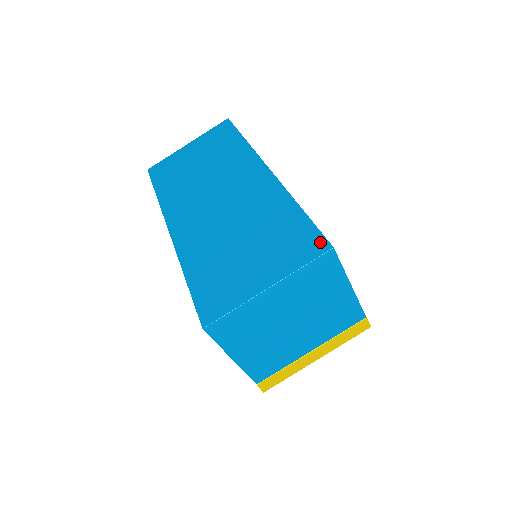
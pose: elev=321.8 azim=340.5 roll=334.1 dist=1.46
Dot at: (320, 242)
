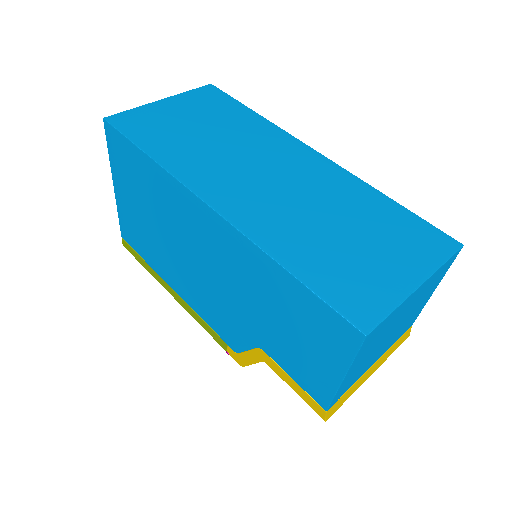
Dot at: (445, 238)
